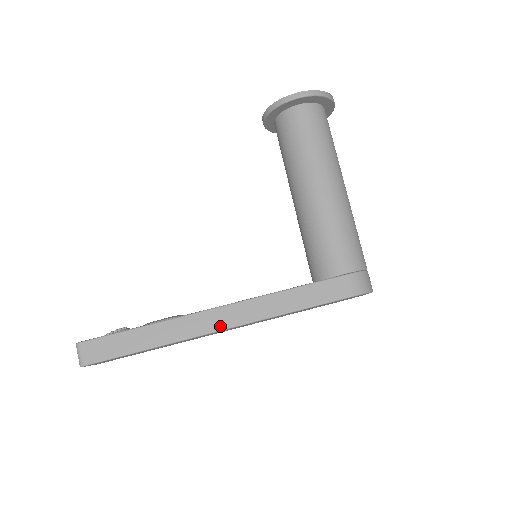
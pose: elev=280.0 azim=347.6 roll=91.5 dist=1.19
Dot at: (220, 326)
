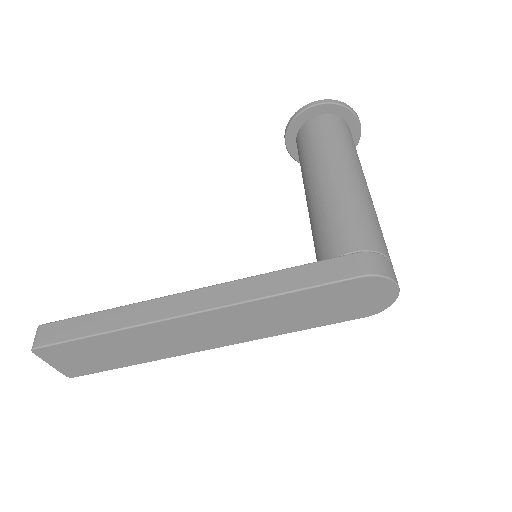
Dot at: (187, 310)
